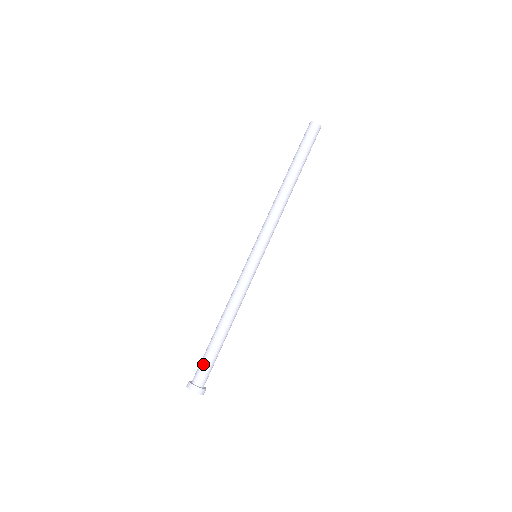
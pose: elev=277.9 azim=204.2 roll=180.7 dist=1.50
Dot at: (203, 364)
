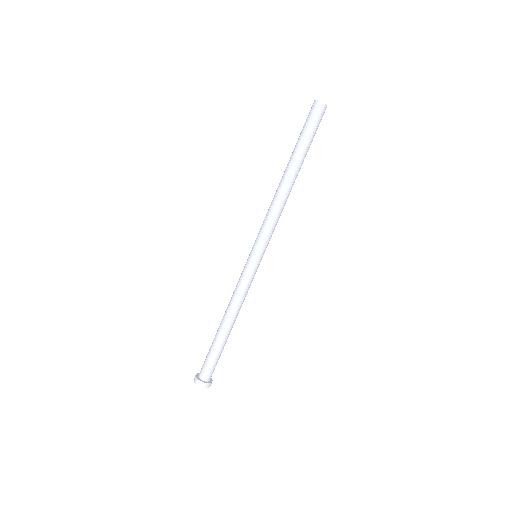
Dot at: (210, 363)
